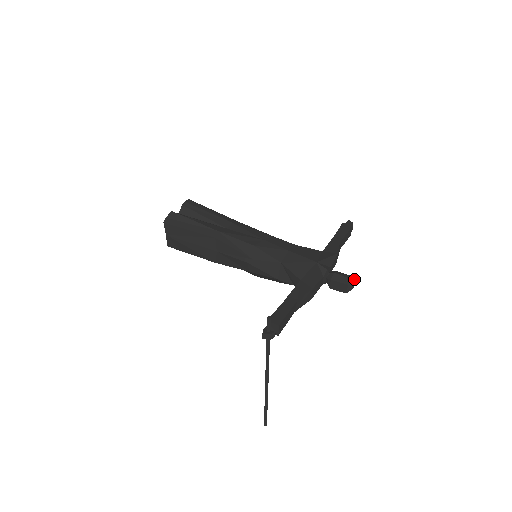
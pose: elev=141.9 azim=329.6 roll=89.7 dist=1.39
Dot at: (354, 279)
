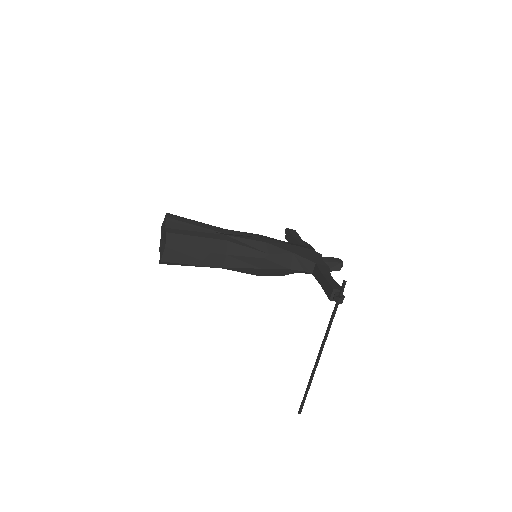
Dot at: (340, 259)
